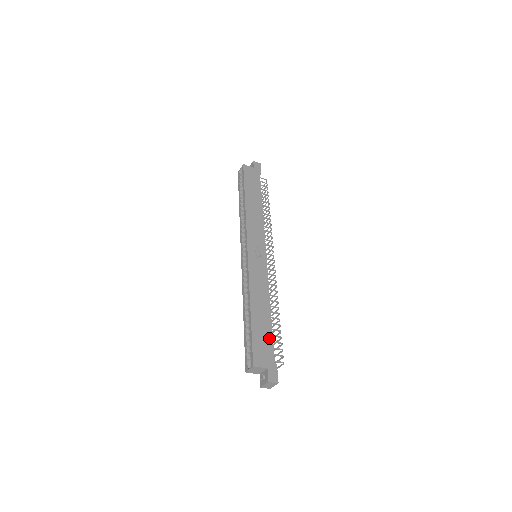
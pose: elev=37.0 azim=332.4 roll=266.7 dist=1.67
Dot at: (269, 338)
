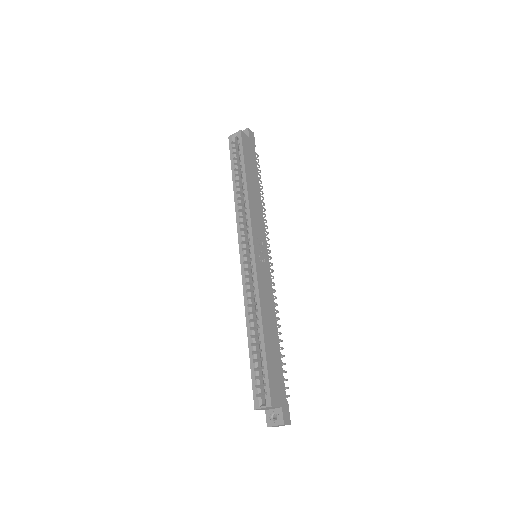
Dot at: (280, 367)
